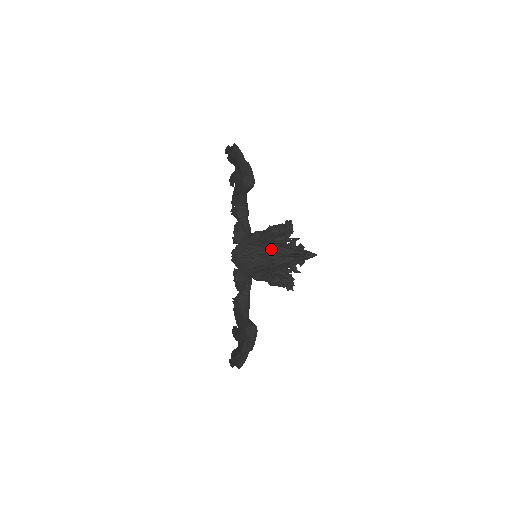
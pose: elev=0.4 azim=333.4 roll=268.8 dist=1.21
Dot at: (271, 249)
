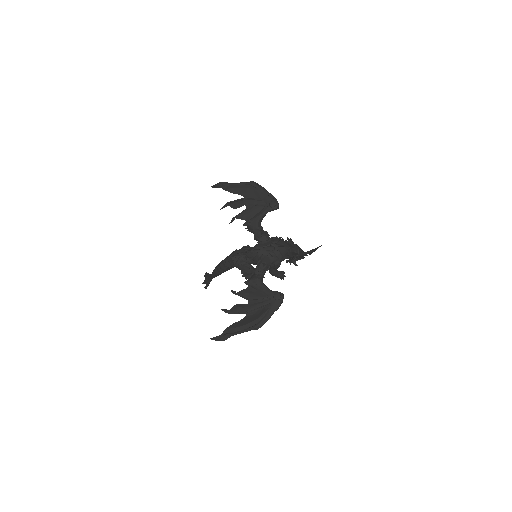
Dot at: (296, 246)
